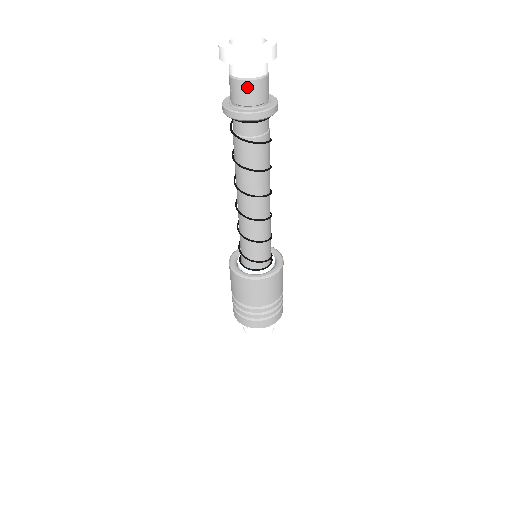
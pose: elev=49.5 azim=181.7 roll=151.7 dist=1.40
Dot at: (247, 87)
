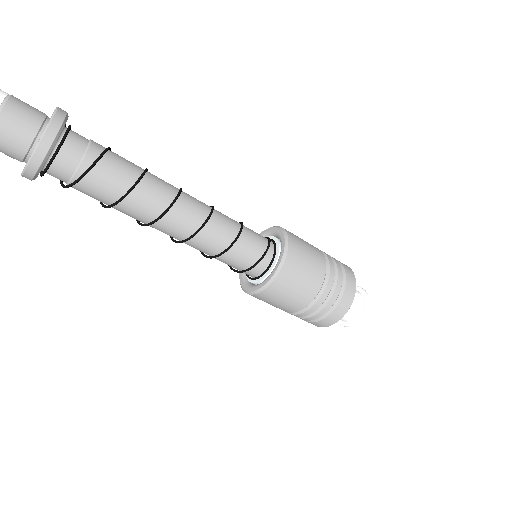
Dot at: out of frame
